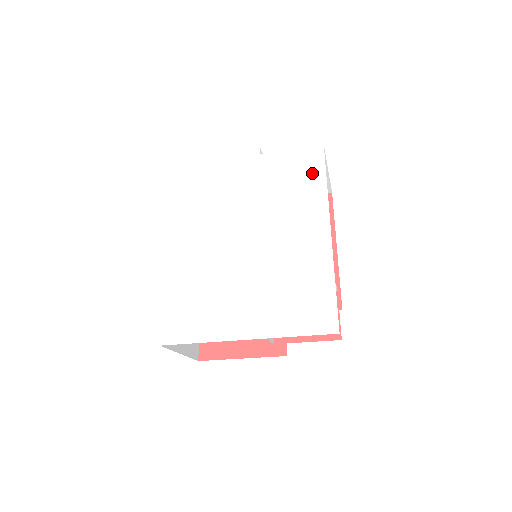
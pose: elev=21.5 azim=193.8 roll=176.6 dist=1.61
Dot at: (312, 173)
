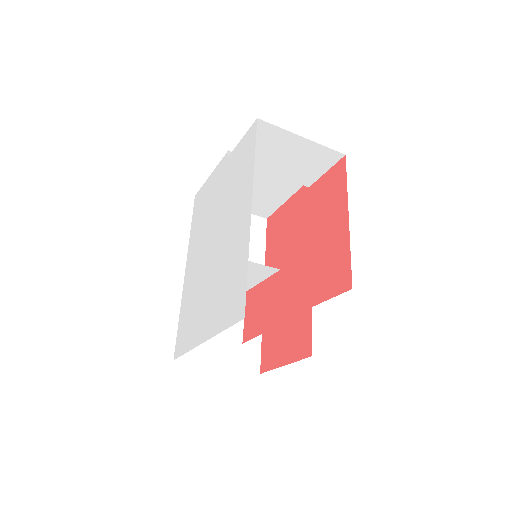
Dot at: (248, 154)
